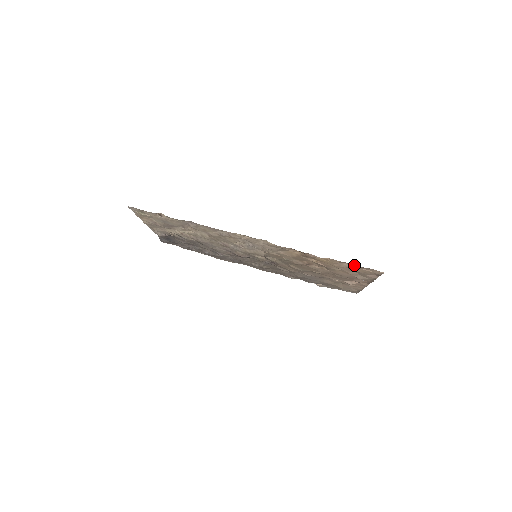
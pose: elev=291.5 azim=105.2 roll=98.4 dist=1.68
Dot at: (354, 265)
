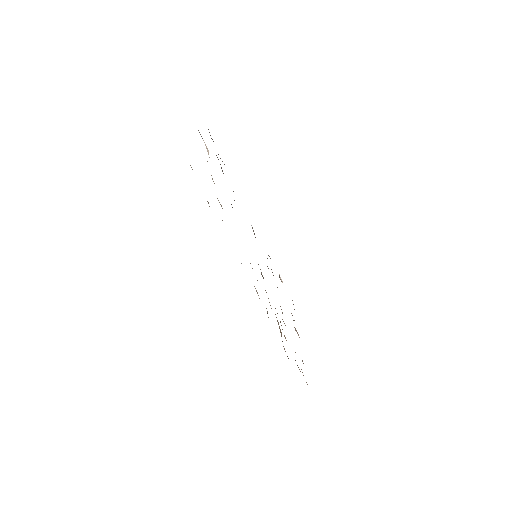
Dot at: occluded
